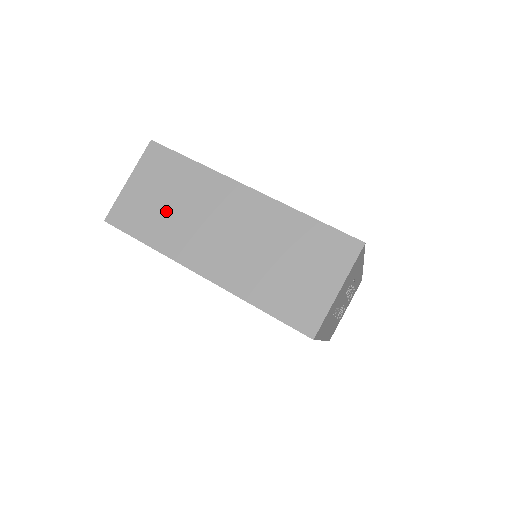
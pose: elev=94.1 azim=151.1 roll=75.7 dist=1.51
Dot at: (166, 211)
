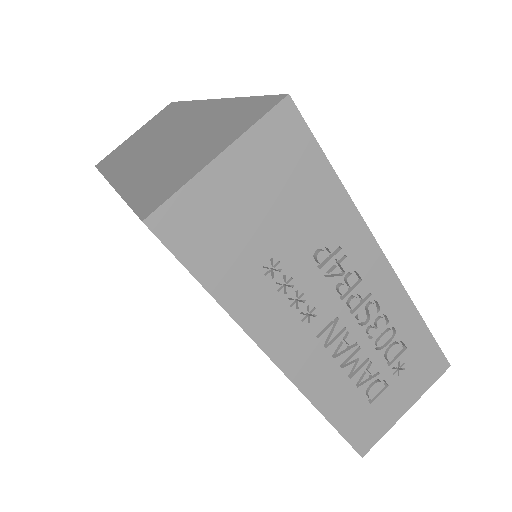
Dot at: (136, 144)
